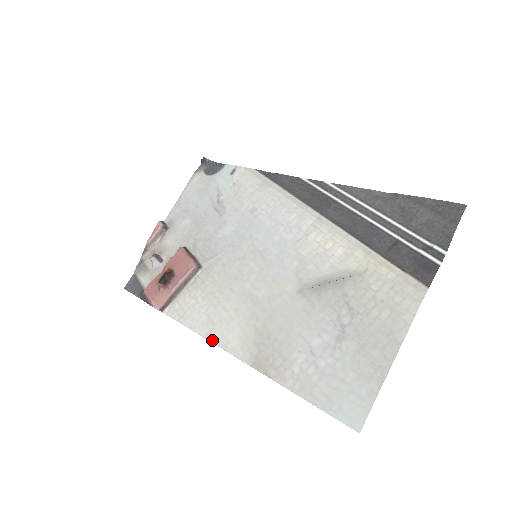
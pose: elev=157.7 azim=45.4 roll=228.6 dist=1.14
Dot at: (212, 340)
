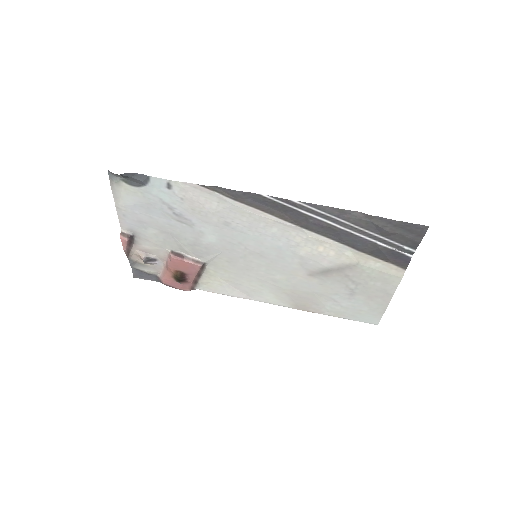
Dot at: (254, 300)
